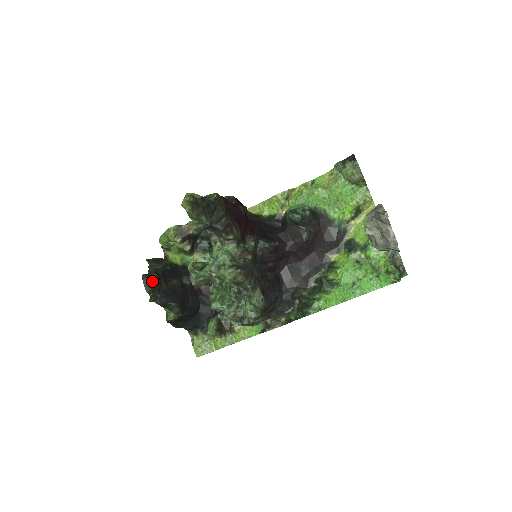
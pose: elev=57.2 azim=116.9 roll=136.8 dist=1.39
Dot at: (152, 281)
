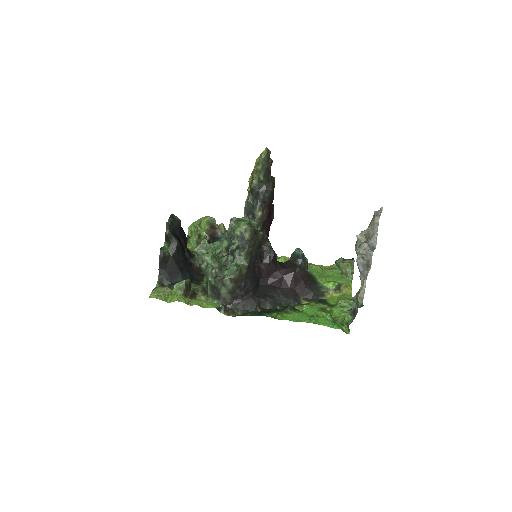
Dot at: (176, 219)
